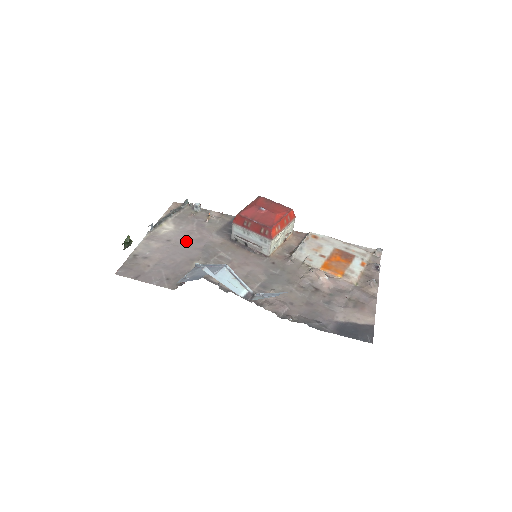
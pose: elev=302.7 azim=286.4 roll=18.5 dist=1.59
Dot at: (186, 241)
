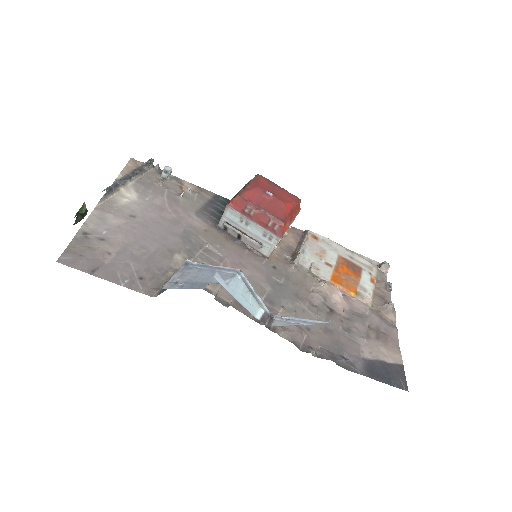
Dot at: (158, 220)
